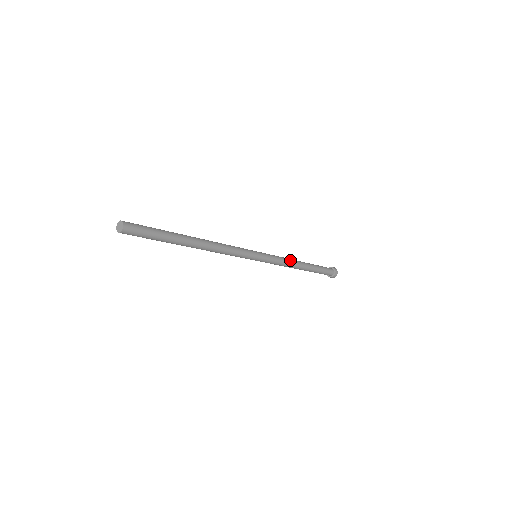
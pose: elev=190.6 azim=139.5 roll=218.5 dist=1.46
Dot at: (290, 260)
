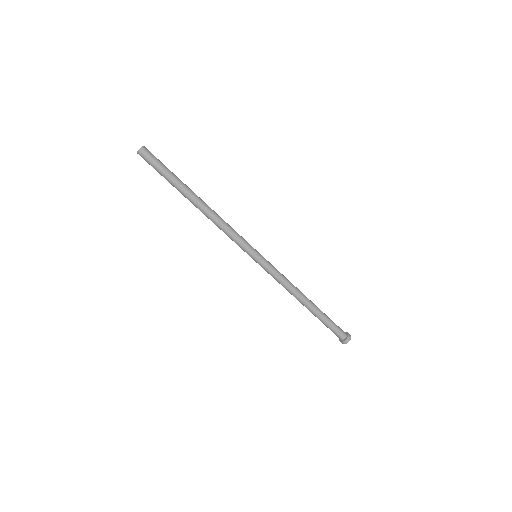
Dot at: (293, 286)
